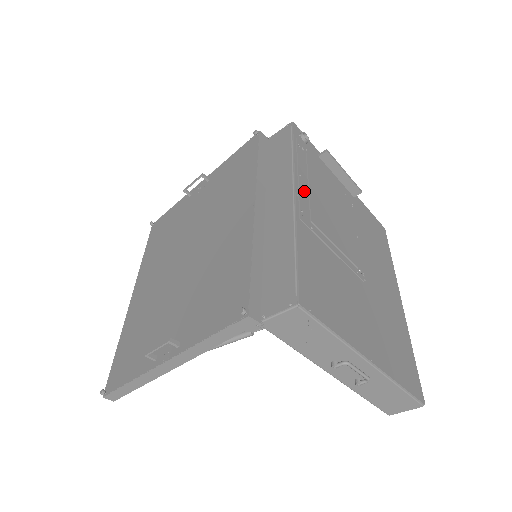
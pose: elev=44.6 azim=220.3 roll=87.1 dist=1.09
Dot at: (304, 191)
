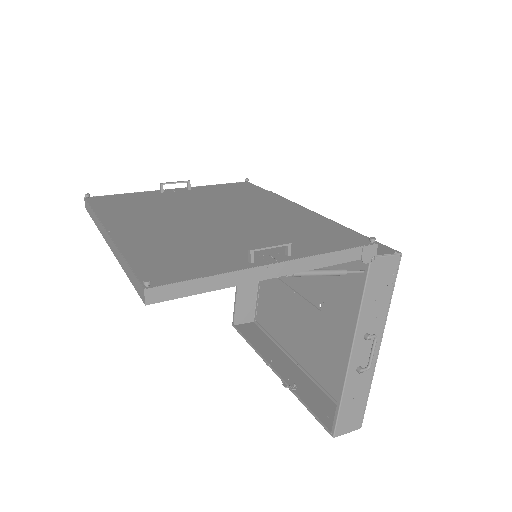
Dot at: occluded
